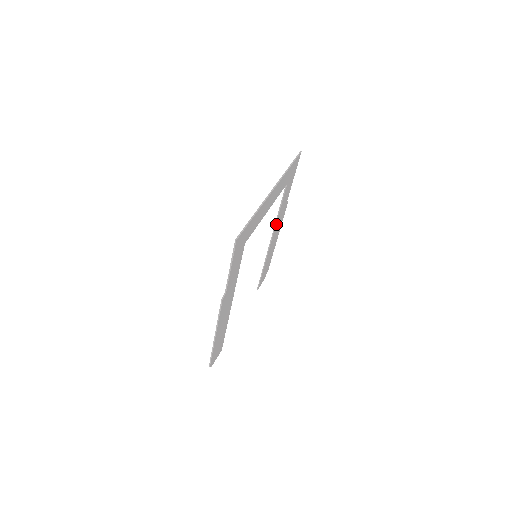
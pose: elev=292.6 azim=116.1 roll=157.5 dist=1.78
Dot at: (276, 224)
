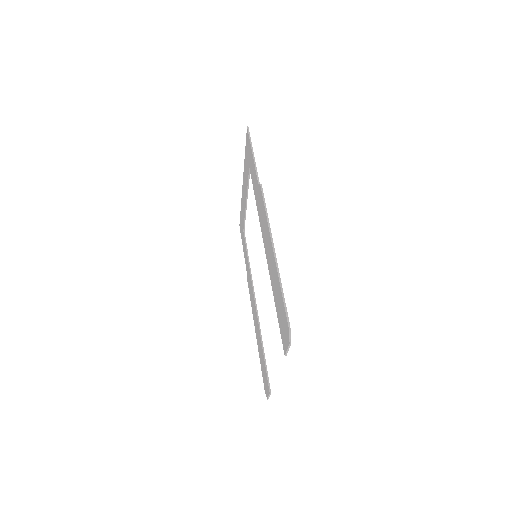
Dot at: (251, 280)
